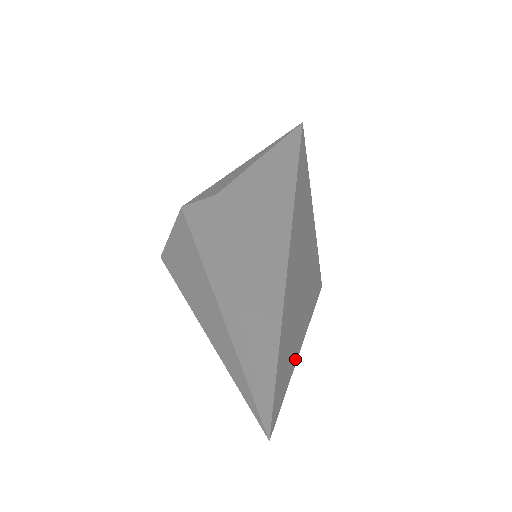
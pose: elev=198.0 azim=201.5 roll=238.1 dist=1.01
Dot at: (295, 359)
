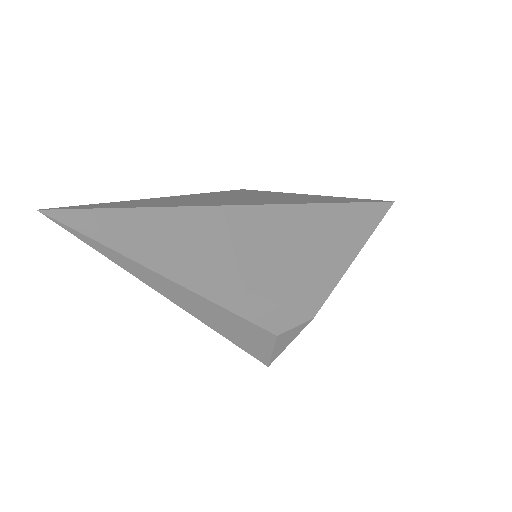
Dot at: (161, 255)
